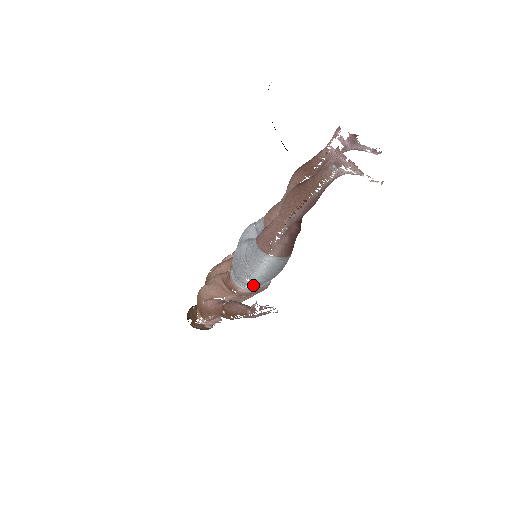
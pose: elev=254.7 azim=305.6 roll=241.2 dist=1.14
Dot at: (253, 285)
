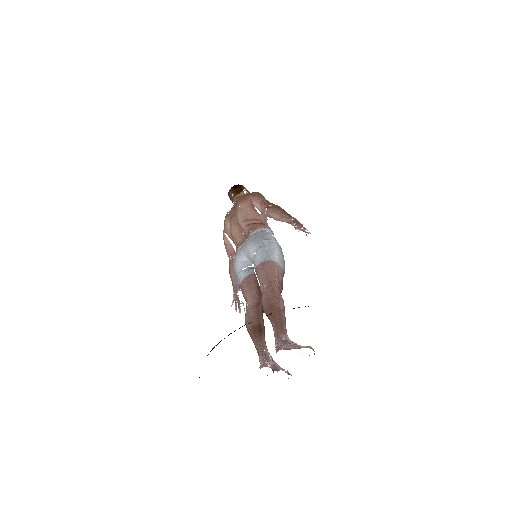
Dot at: occluded
